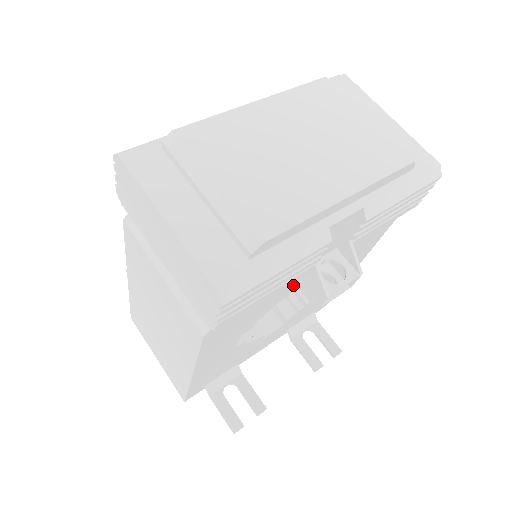
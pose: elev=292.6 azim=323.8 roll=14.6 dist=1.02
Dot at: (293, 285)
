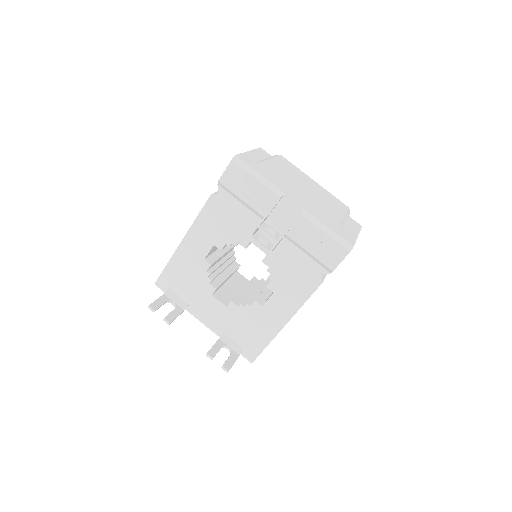
Dot at: occluded
